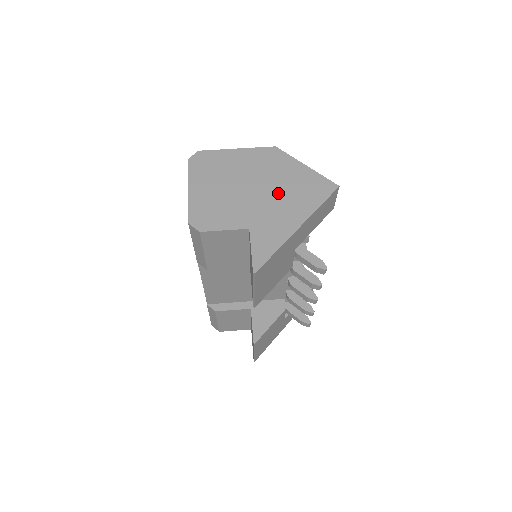
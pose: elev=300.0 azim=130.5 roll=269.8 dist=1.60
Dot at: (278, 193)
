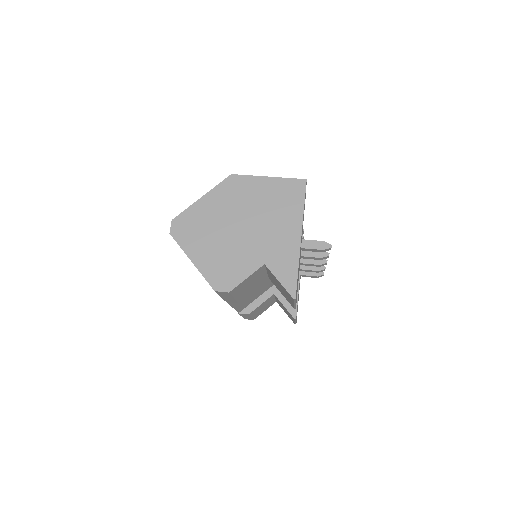
Dot at: (264, 217)
